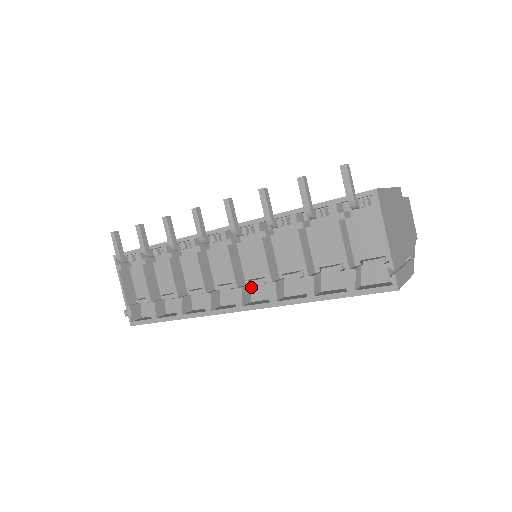
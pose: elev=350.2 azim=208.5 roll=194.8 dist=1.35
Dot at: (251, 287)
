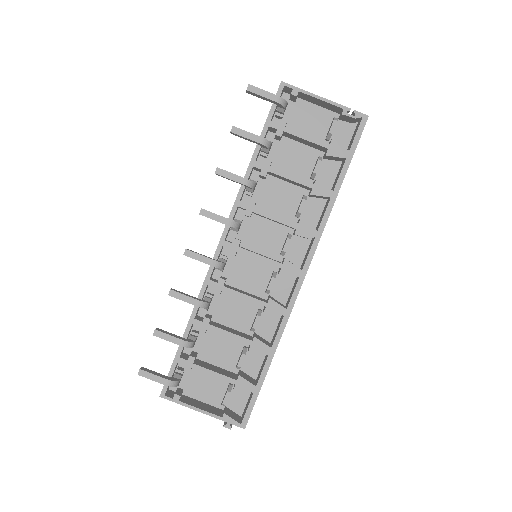
Dot at: (287, 259)
